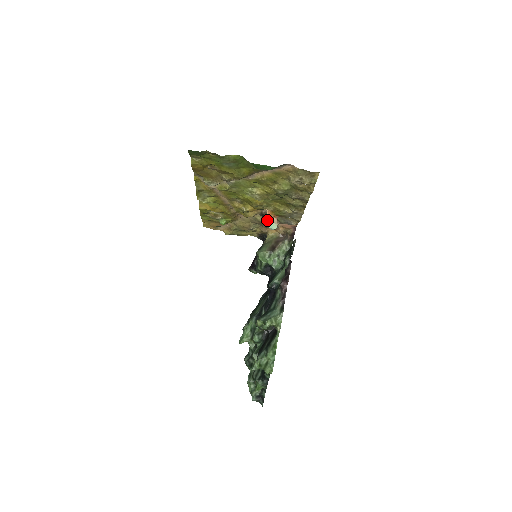
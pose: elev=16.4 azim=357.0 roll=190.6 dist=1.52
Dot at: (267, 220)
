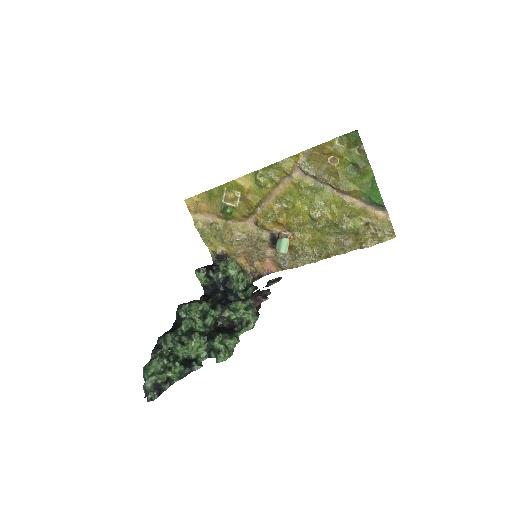
Dot at: (289, 240)
